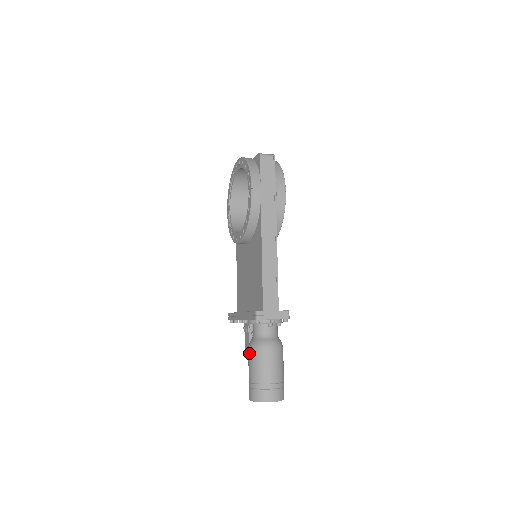
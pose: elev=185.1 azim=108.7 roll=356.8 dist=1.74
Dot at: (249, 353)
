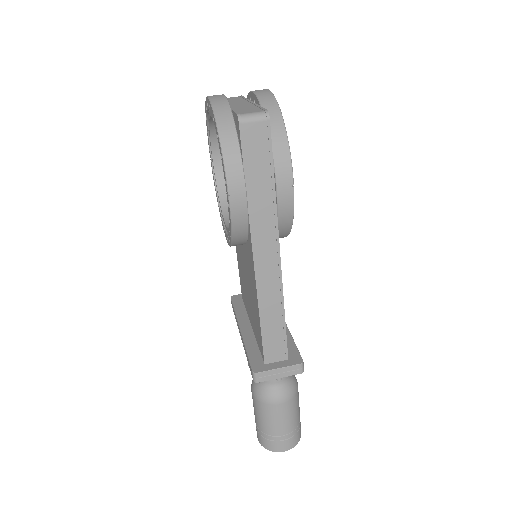
Dot at: (252, 396)
